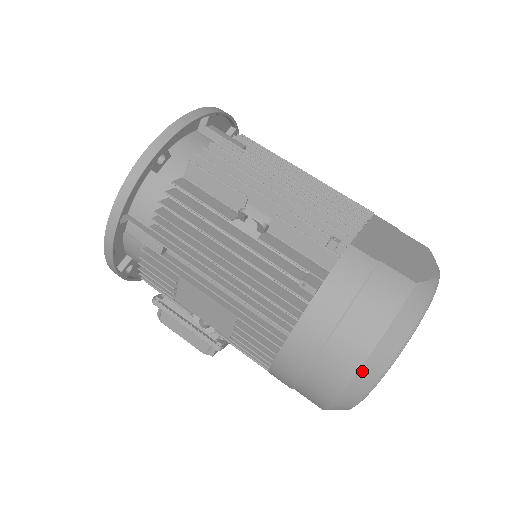
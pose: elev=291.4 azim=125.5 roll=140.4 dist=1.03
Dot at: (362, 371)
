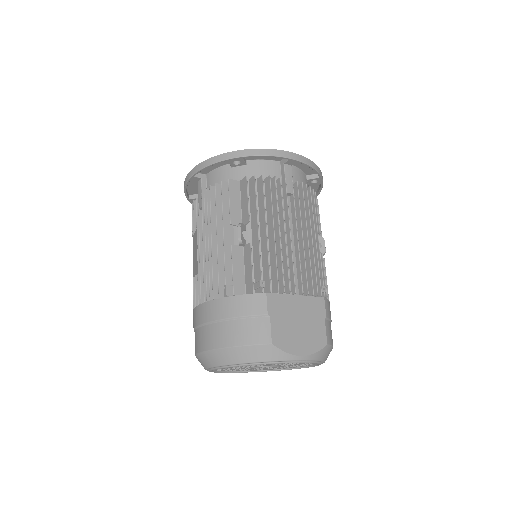
Dot at: (209, 353)
